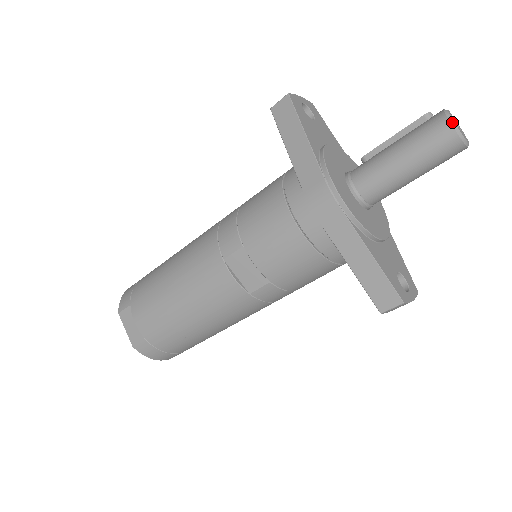
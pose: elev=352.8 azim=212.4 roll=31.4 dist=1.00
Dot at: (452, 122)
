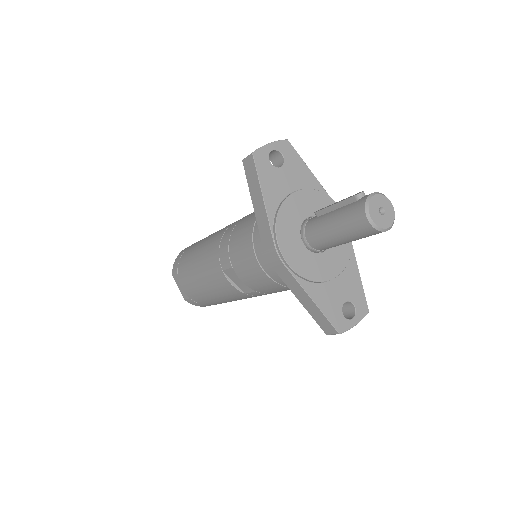
Dot at: (368, 216)
